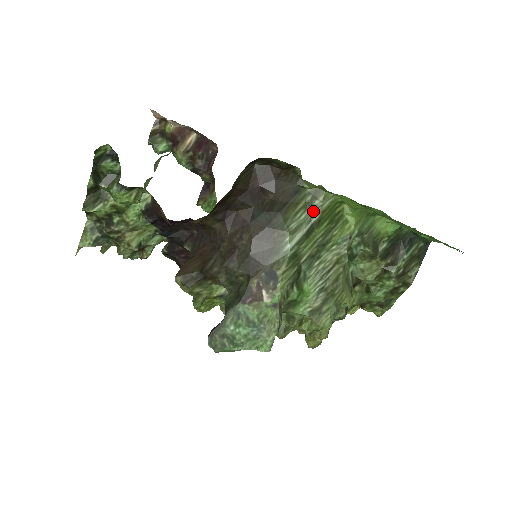
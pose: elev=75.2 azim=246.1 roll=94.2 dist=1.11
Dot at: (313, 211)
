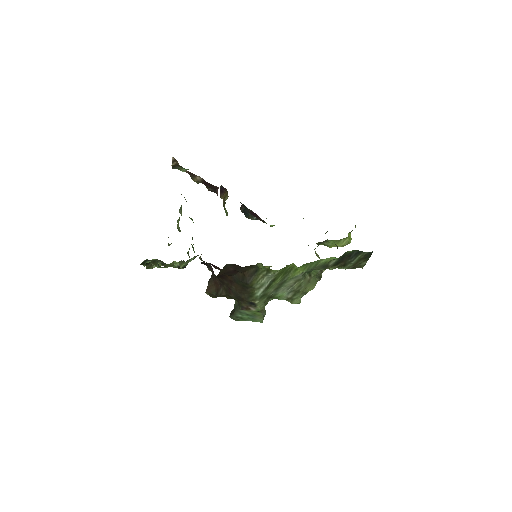
Dot at: (269, 277)
